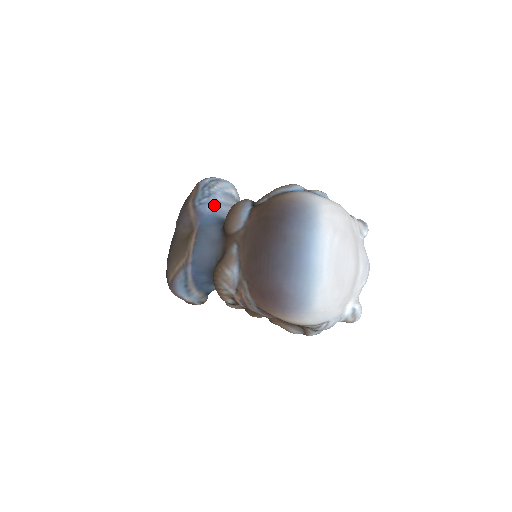
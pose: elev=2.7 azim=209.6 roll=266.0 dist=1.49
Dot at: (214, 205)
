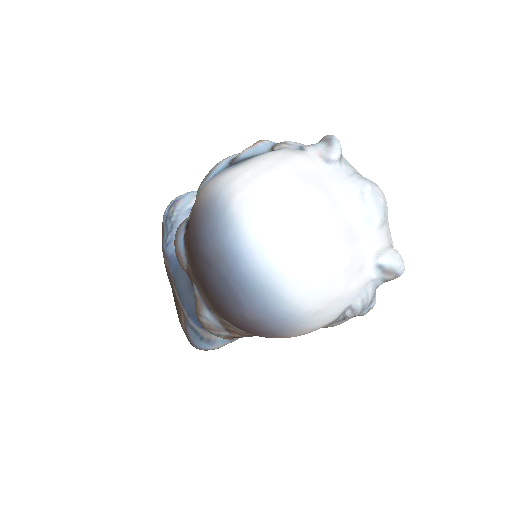
Dot at: occluded
